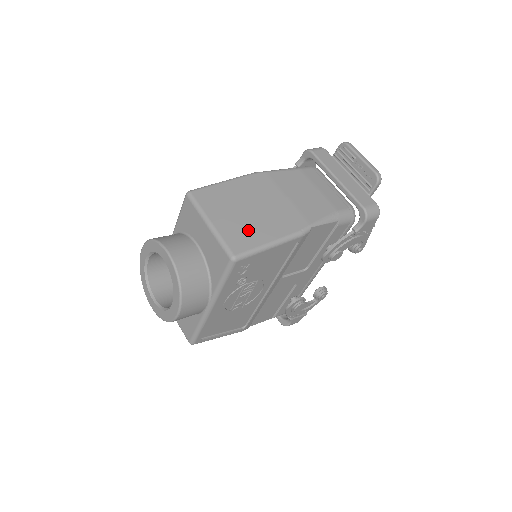
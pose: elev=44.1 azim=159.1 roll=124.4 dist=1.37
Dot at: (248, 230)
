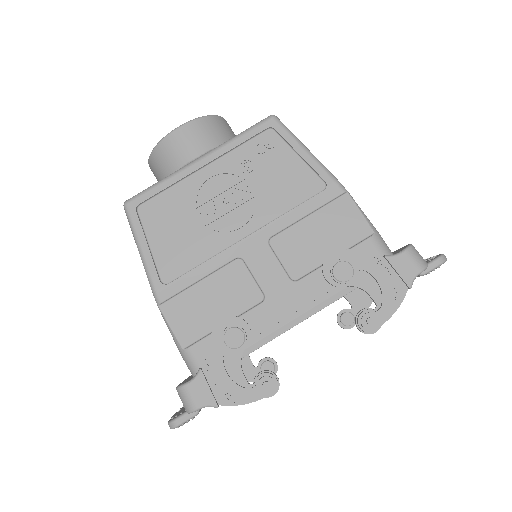
Dot at: occluded
